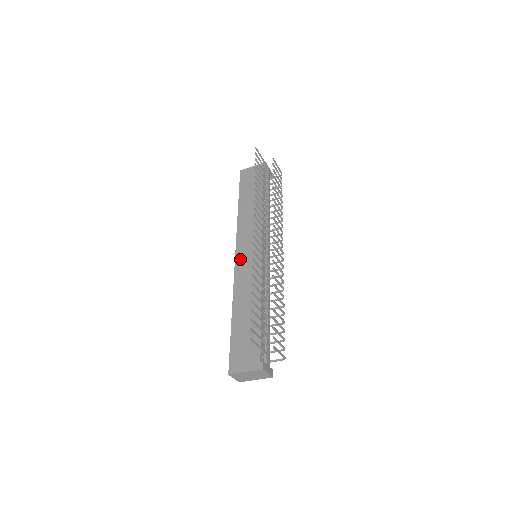
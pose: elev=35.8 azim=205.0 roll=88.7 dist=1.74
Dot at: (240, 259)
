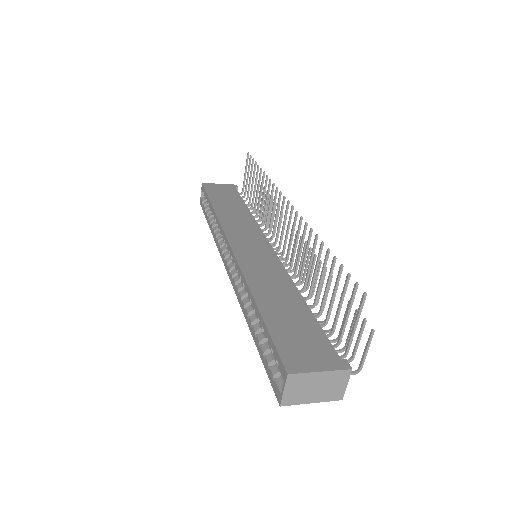
Dot at: (240, 249)
